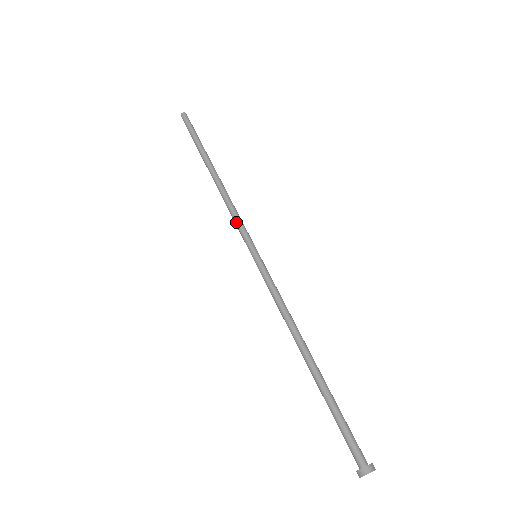
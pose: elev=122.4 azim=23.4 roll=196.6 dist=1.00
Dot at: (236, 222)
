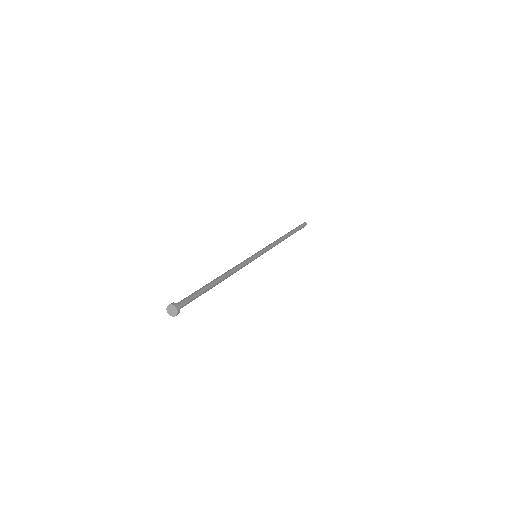
Dot at: (267, 246)
